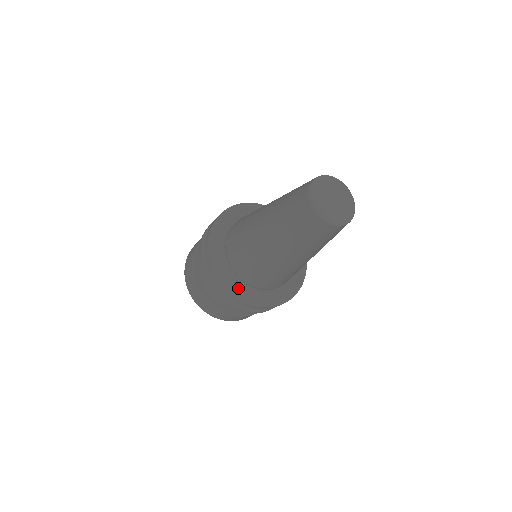
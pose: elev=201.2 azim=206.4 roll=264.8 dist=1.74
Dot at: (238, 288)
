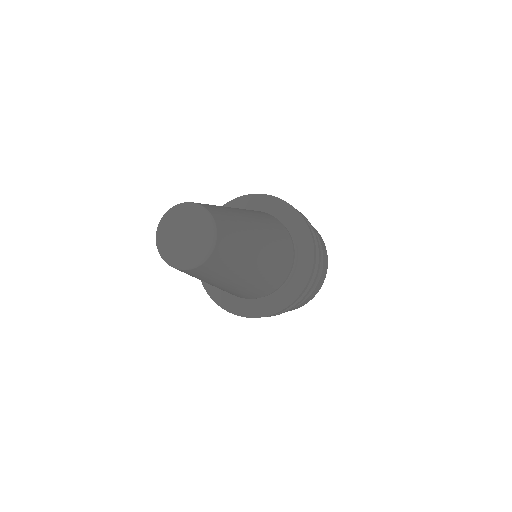
Dot at: occluded
